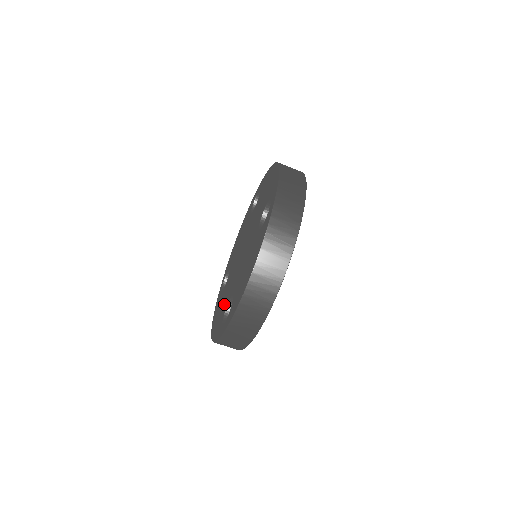
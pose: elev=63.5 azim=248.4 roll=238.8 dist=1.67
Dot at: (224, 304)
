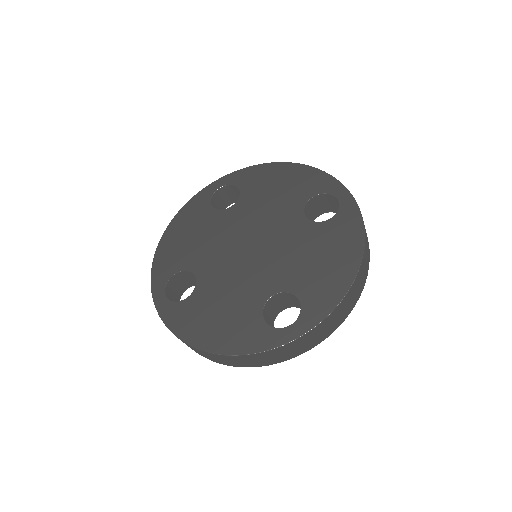
Dot at: (241, 307)
